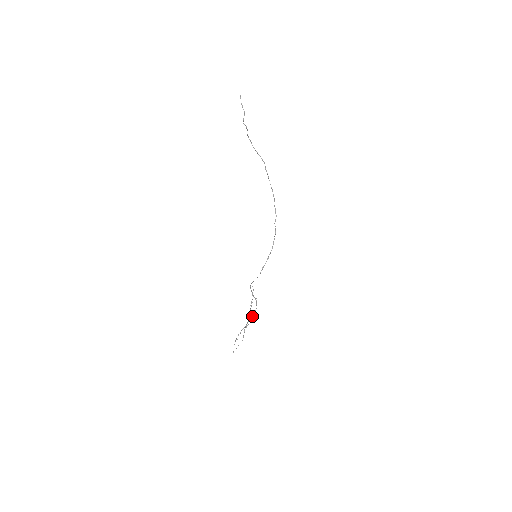
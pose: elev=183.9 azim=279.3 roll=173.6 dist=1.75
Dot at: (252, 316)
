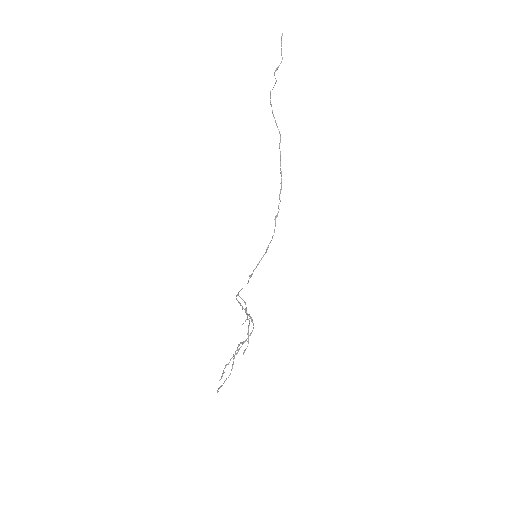
Dot at: occluded
